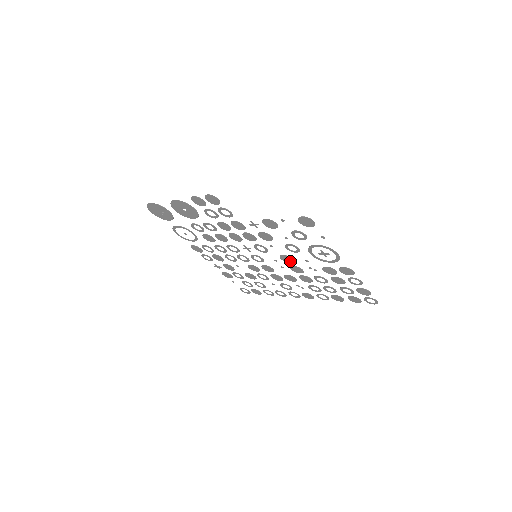
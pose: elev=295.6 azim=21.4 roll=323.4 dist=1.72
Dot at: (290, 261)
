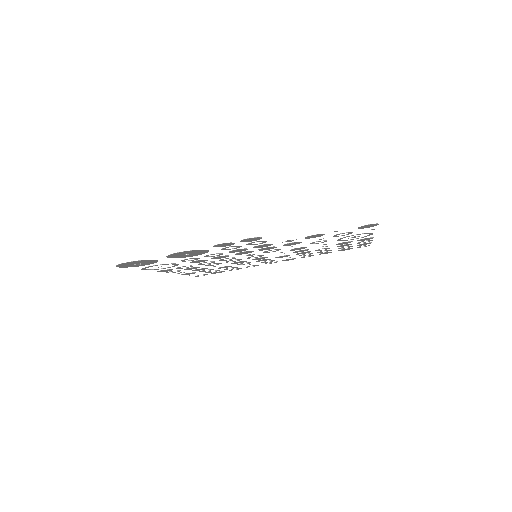
Dot at: occluded
